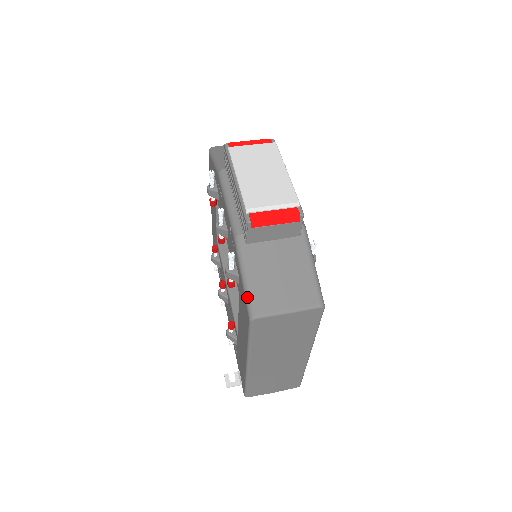
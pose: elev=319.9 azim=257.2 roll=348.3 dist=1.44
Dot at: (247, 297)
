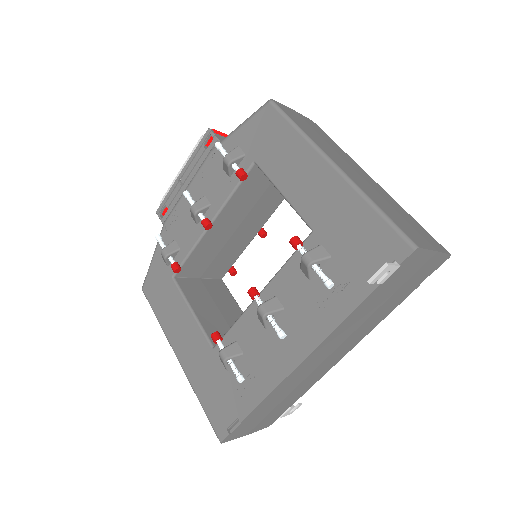
Dot at: (253, 113)
